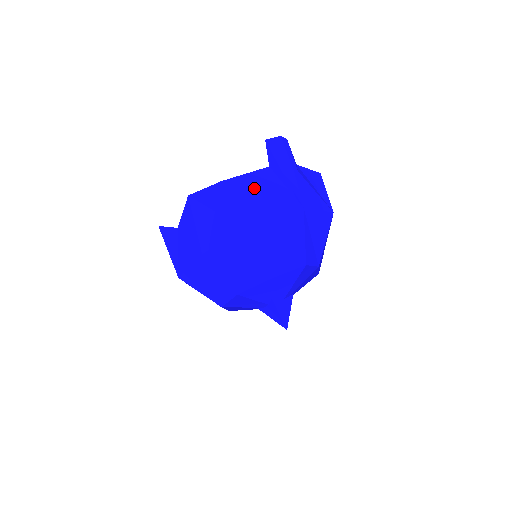
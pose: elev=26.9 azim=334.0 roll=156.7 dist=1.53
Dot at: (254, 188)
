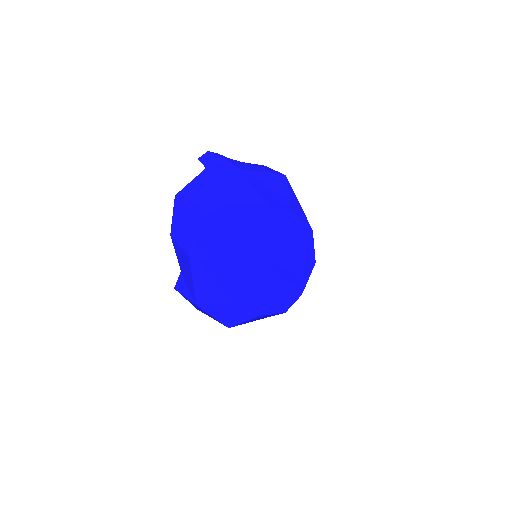
Dot at: (199, 184)
